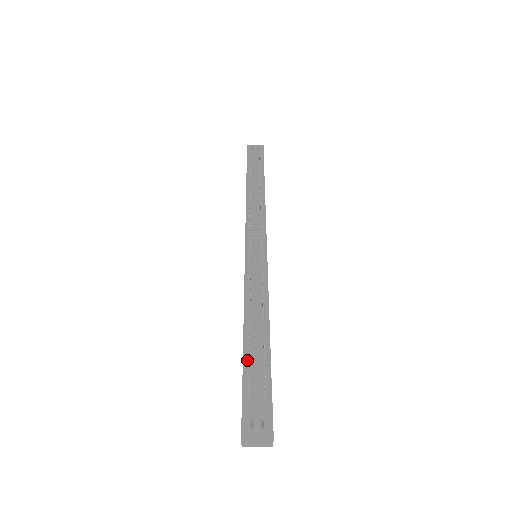
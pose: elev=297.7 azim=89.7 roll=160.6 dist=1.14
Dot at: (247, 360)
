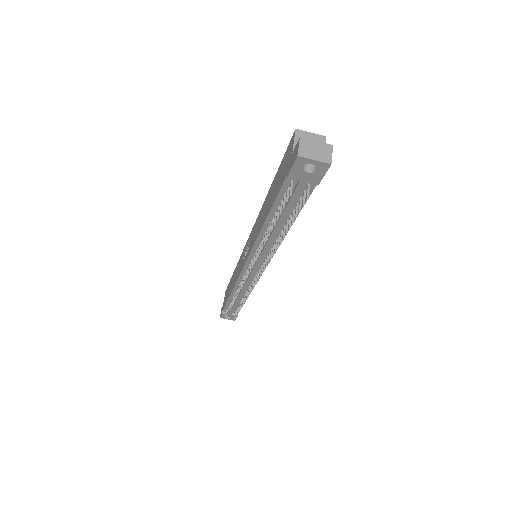
Dot at: (228, 304)
